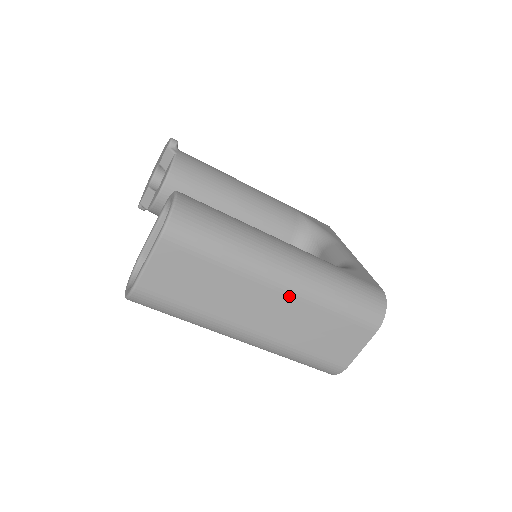
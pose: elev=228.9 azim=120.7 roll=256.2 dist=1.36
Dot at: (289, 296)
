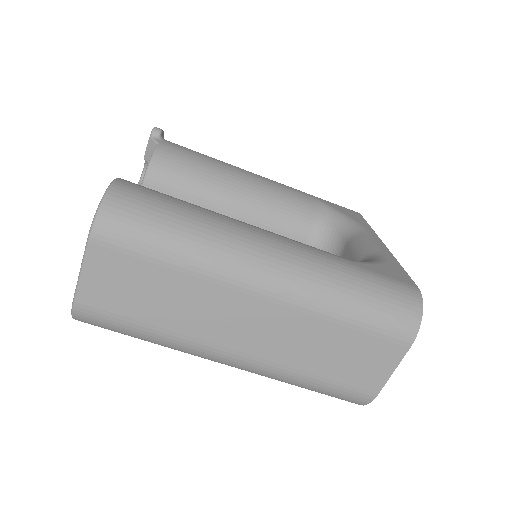
Dot at: (276, 304)
